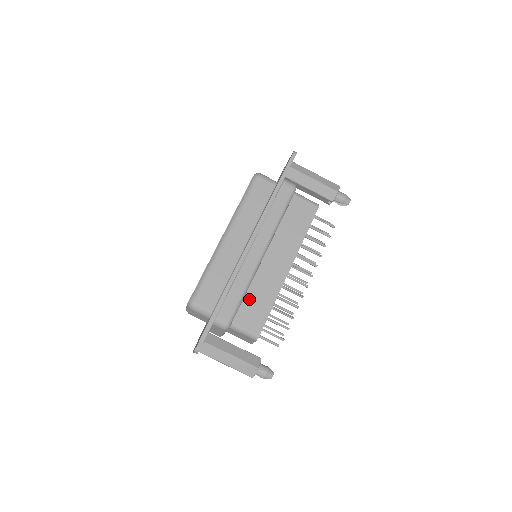
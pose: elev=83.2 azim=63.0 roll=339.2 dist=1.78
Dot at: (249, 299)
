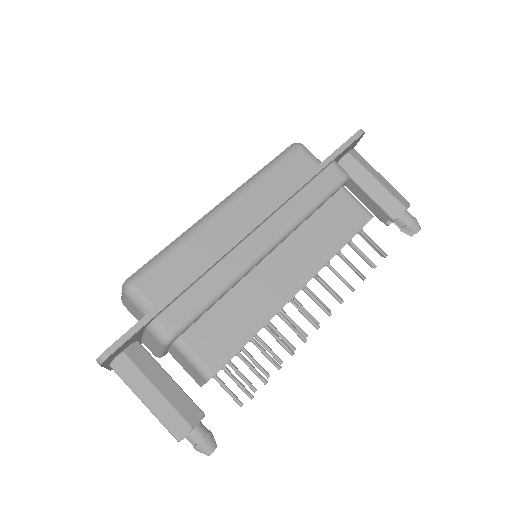
Dot at: (220, 311)
